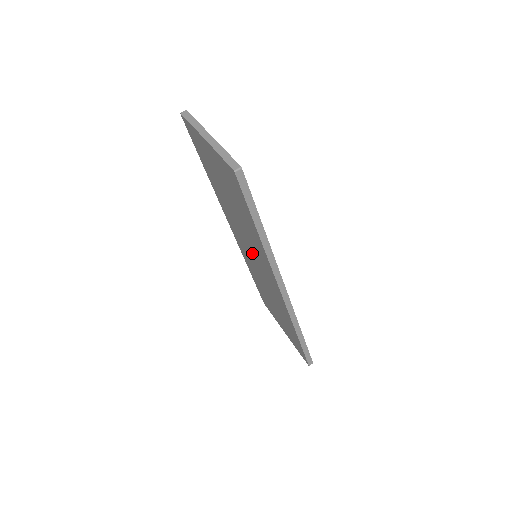
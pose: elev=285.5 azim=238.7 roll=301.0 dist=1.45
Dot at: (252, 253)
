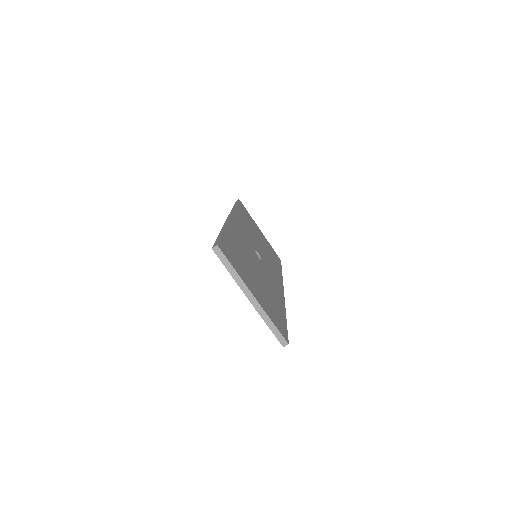
Dot at: occluded
